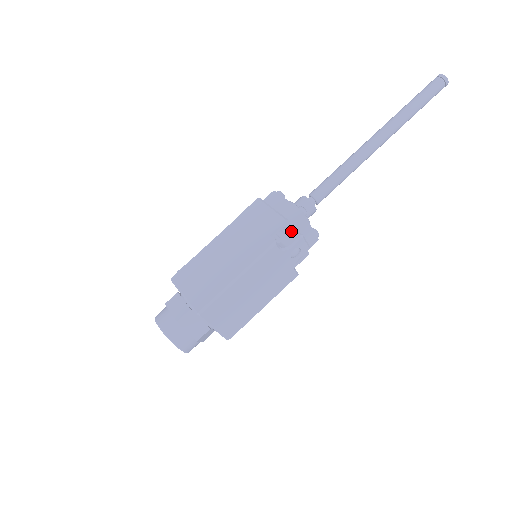
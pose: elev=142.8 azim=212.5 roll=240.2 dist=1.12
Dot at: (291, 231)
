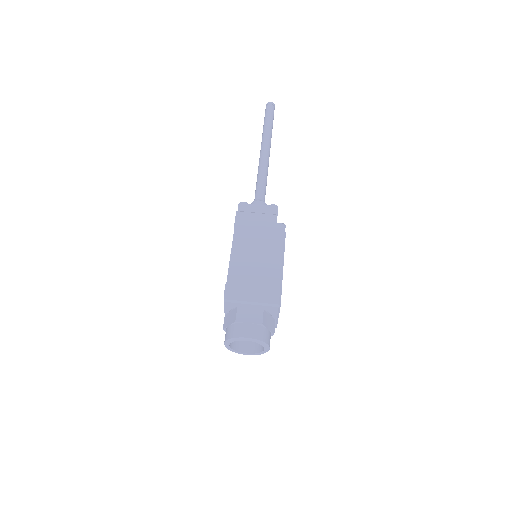
Dot at: occluded
